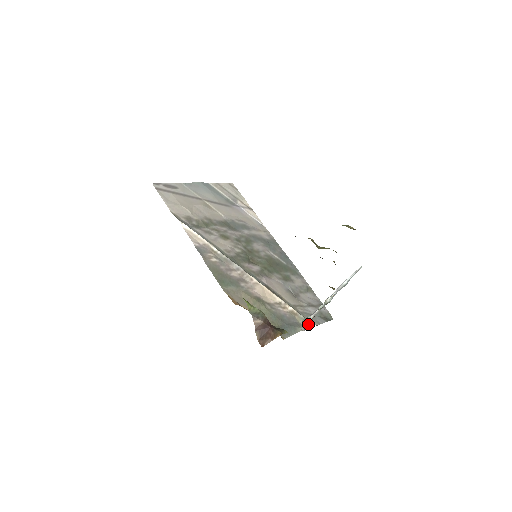
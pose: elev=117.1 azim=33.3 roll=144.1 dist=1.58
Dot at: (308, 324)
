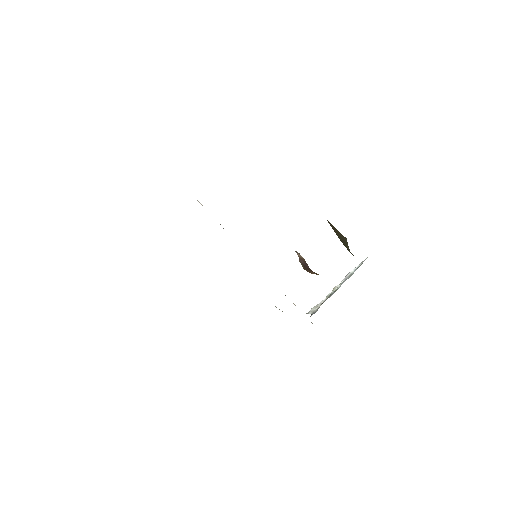
Dot at: occluded
